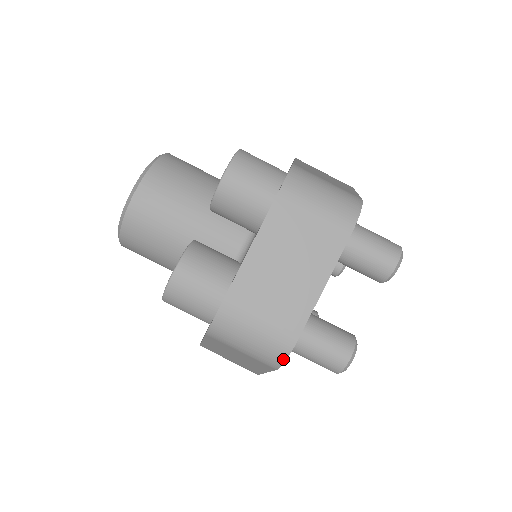
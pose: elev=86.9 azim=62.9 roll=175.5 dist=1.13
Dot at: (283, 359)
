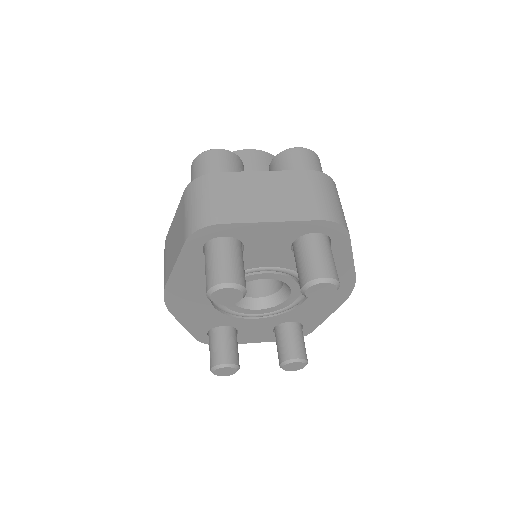
Dot at: (198, 228)
